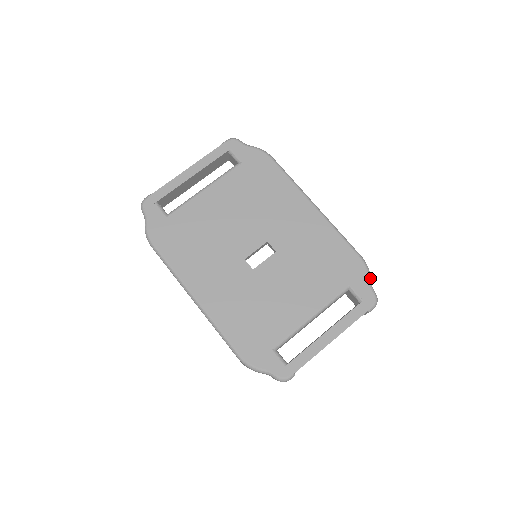
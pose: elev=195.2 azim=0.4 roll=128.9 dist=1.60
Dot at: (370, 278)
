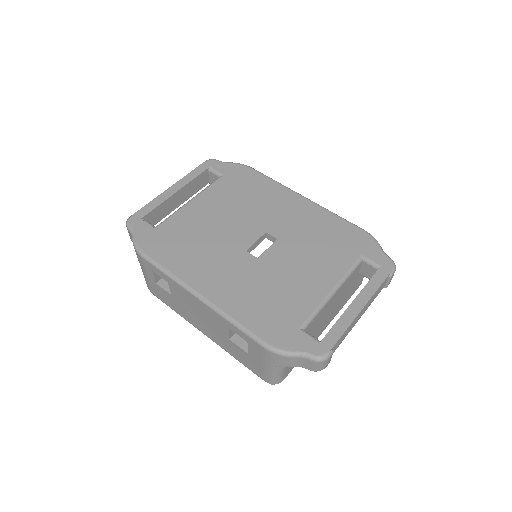
Dot at: (380, 246)
